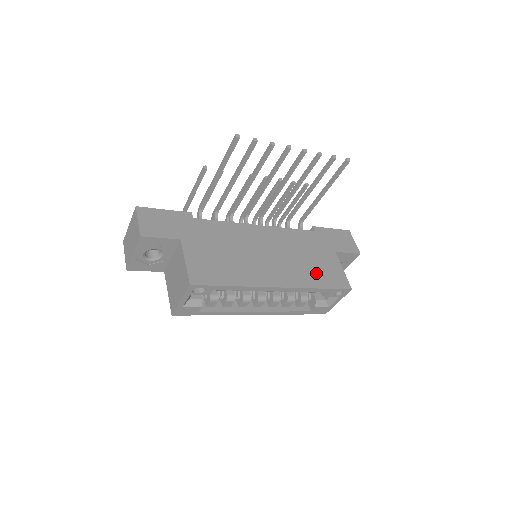
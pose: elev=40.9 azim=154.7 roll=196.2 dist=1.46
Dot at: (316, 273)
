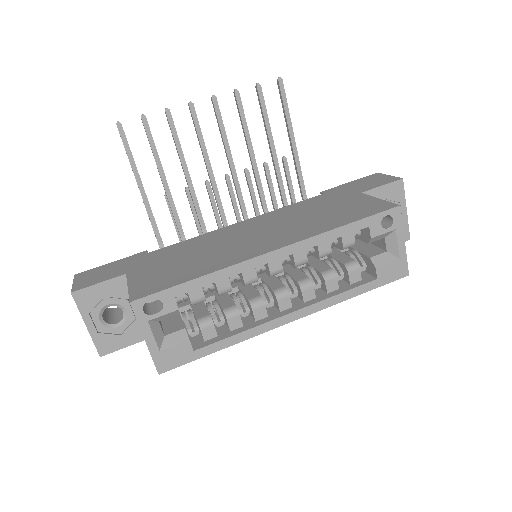
Dot at: (333, 218)
